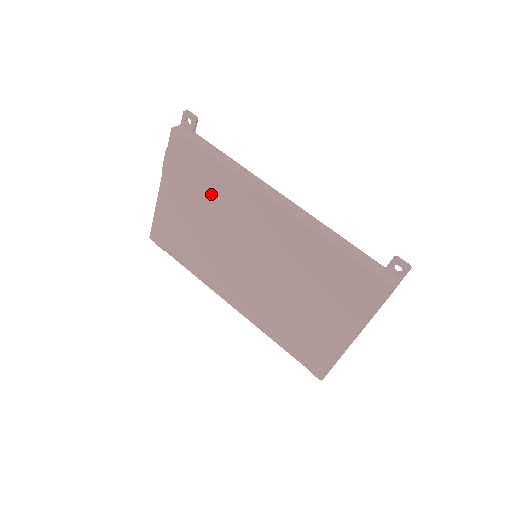
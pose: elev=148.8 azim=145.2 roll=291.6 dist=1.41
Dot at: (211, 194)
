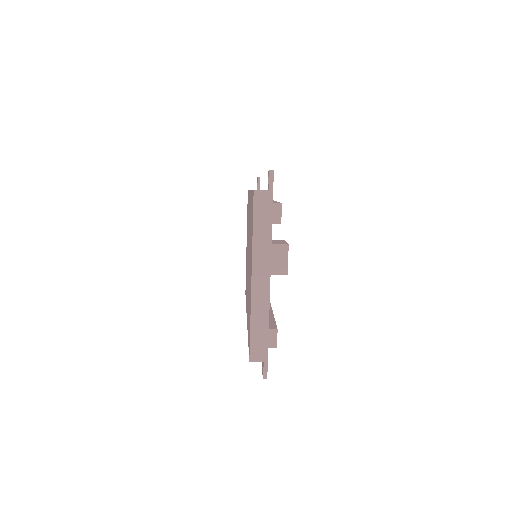
Dot at: occluded
